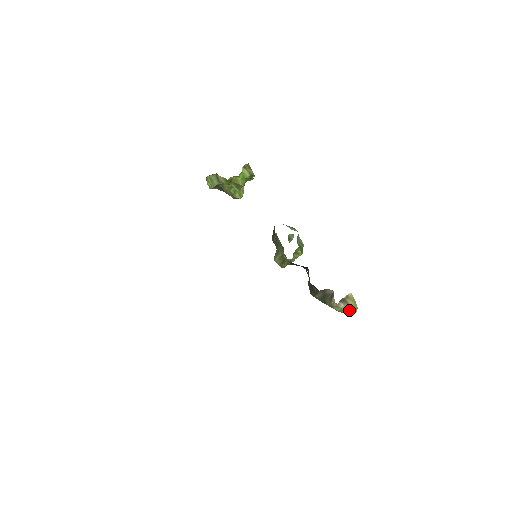
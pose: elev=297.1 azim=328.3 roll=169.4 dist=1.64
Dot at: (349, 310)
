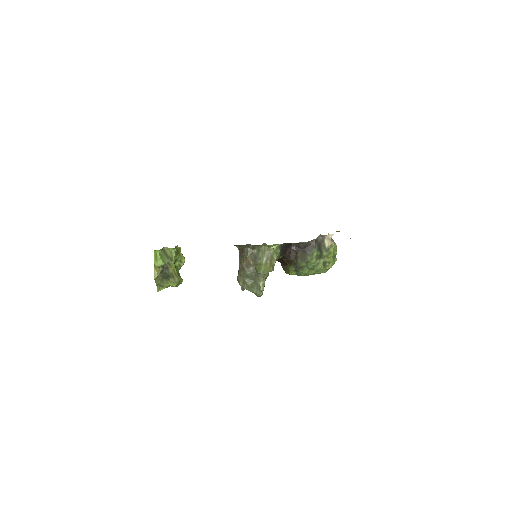
Dot at: (334, 260)
